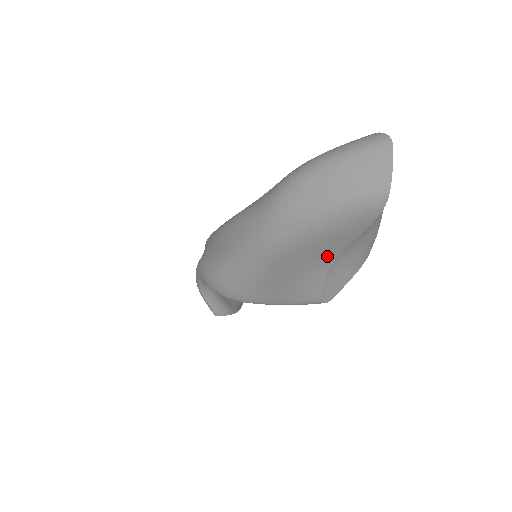
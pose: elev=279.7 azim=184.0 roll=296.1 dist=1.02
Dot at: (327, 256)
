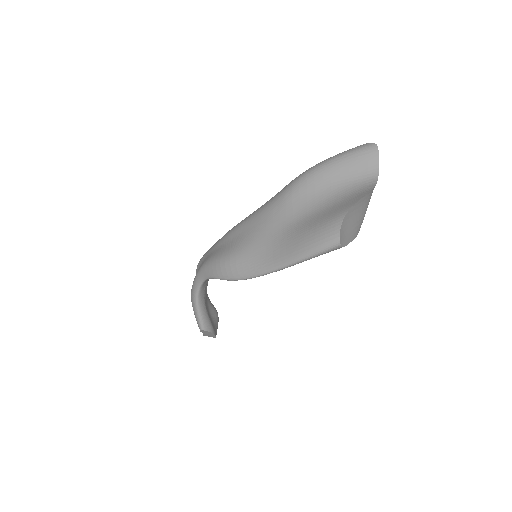
Dot at: (341, 212)
